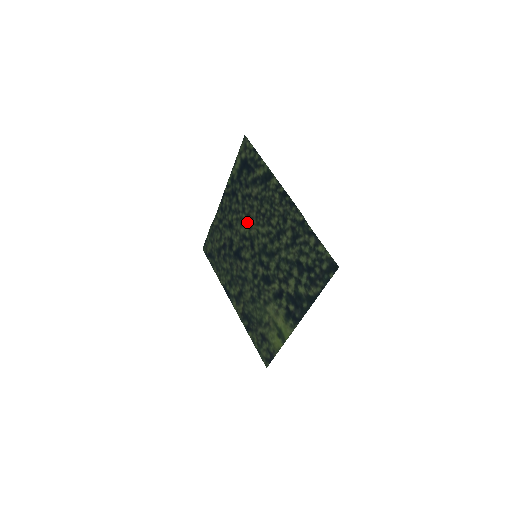
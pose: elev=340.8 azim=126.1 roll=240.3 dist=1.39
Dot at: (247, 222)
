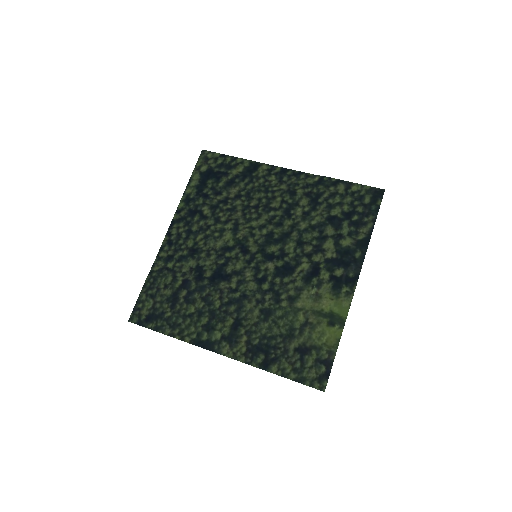
Dot at: (228, 229)
